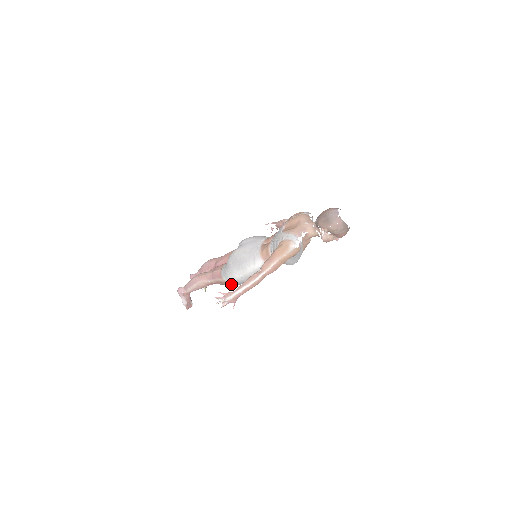
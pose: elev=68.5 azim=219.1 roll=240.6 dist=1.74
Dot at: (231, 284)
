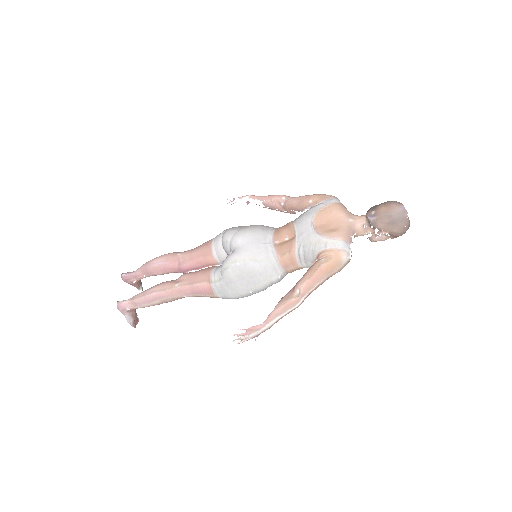
Dot at: (225, 298)
